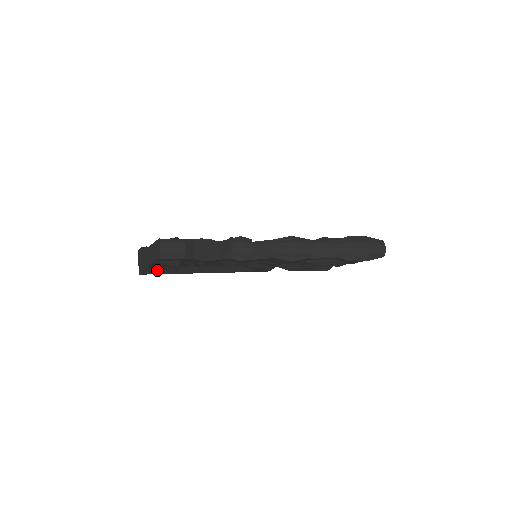
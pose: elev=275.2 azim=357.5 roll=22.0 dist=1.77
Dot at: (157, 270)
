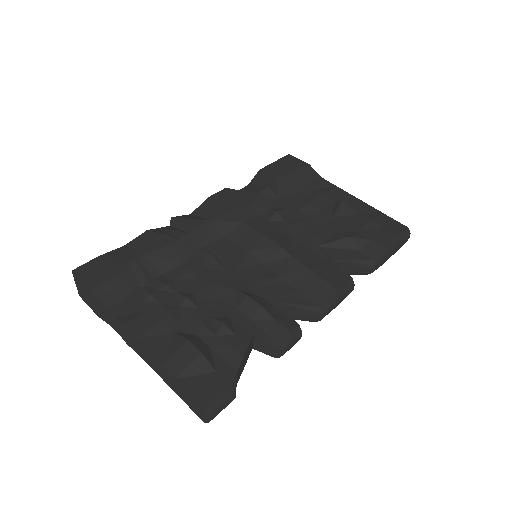
Dot at: occluded
